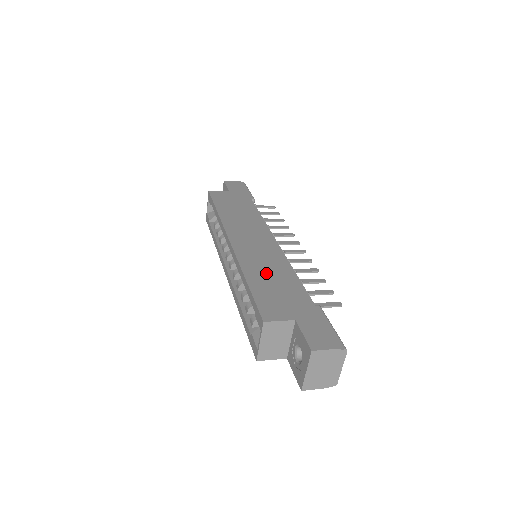
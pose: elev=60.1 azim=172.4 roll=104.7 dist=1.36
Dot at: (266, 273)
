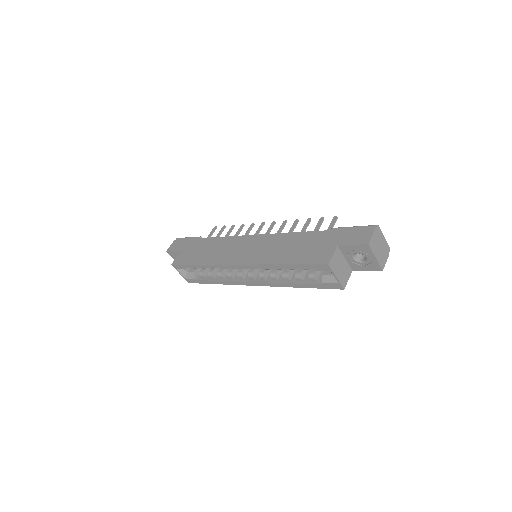
Dot at: (284, 250)
